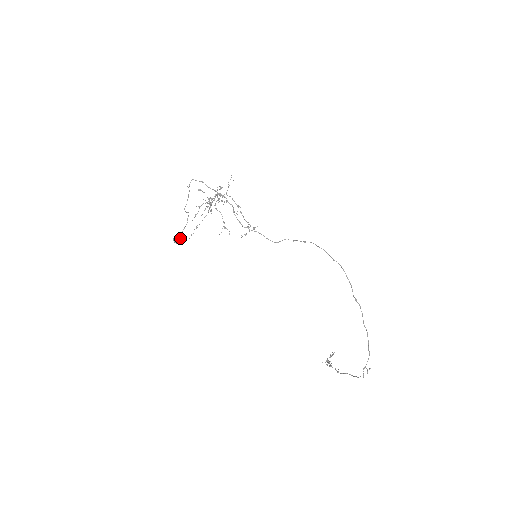
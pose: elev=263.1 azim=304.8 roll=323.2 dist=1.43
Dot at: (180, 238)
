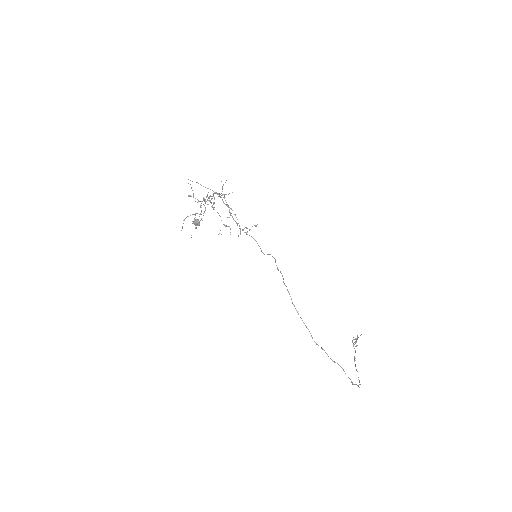
Dot at: (199, 221)
